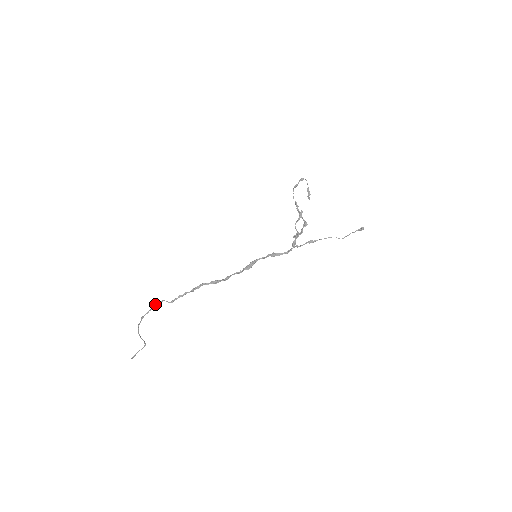
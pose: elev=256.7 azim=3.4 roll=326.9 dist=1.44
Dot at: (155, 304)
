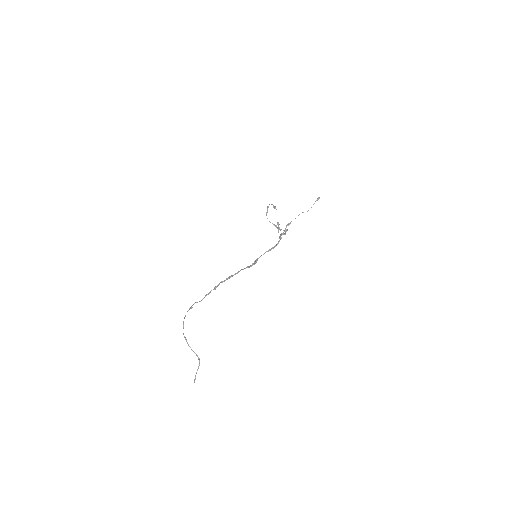
Dot at: (189, 308)
